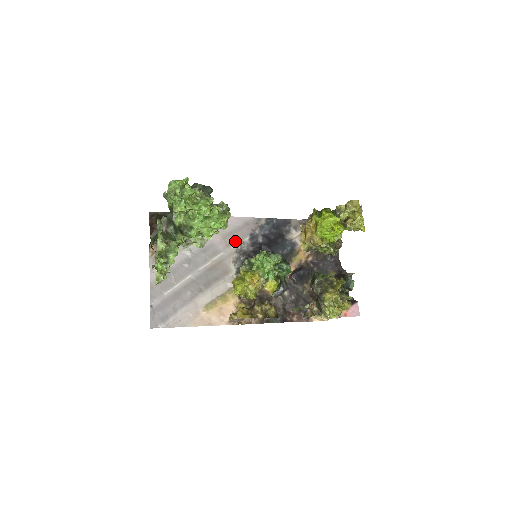
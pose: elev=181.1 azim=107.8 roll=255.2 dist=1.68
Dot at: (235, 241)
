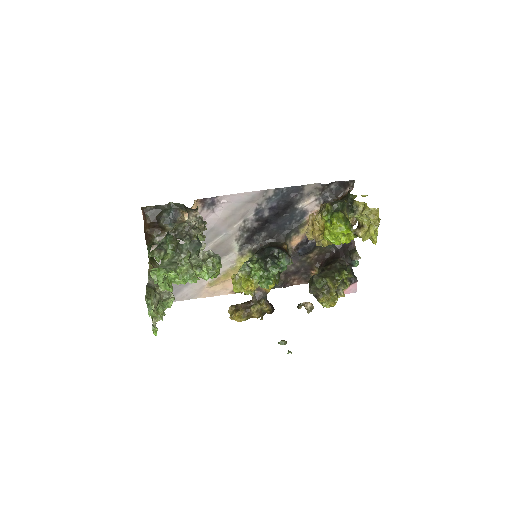
Dot at: (238, 220)
